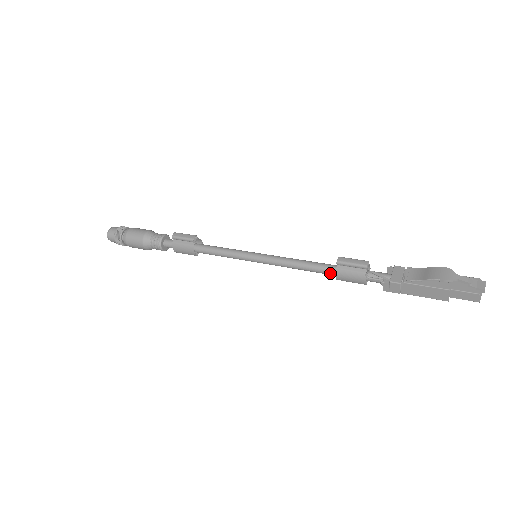
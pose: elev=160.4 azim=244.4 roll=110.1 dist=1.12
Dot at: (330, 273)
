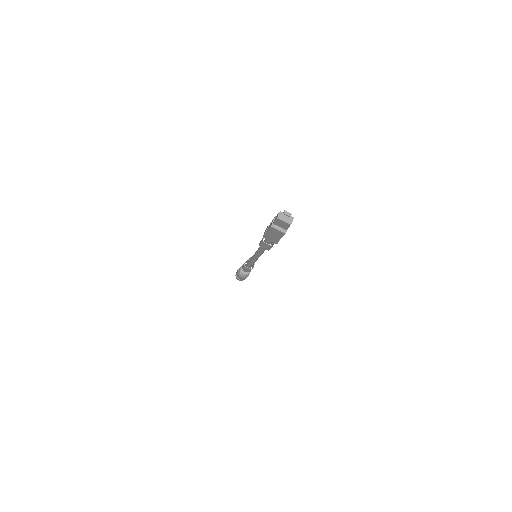
Dot at: occluded
